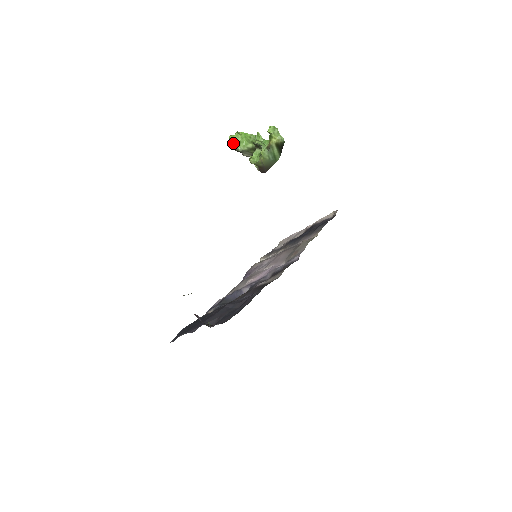
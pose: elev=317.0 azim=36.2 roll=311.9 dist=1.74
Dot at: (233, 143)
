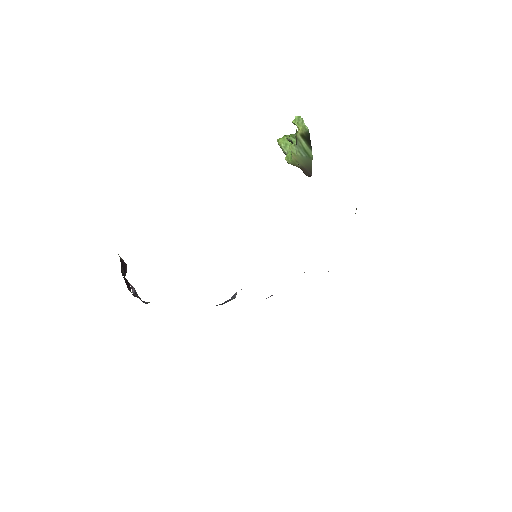
Dot at: (280, 146)
